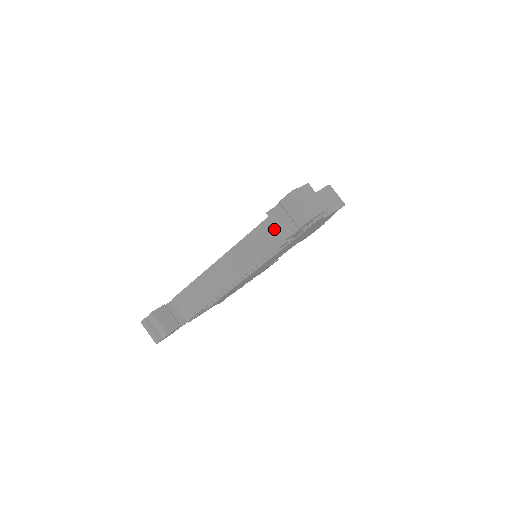
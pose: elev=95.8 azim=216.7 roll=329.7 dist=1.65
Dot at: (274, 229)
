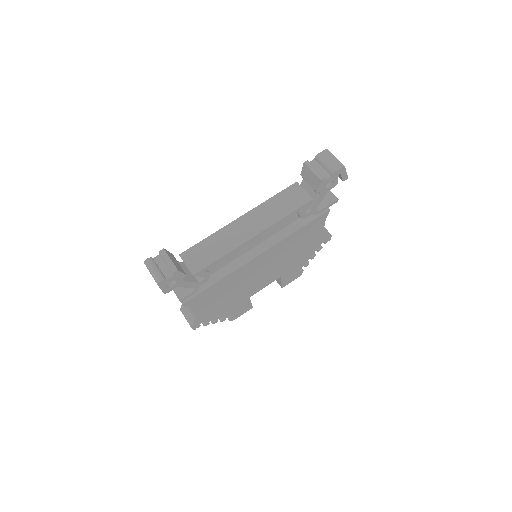
Dot at: (301, 191)
